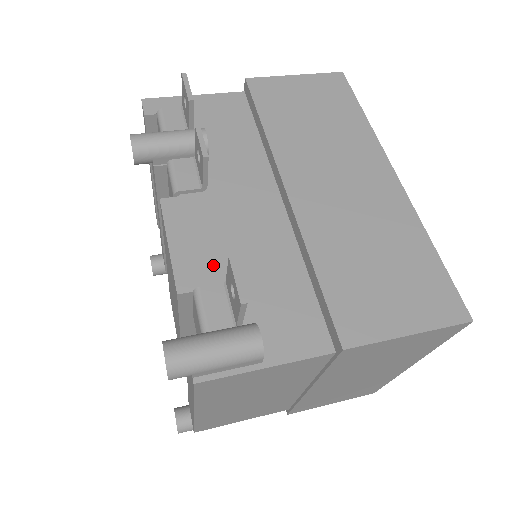
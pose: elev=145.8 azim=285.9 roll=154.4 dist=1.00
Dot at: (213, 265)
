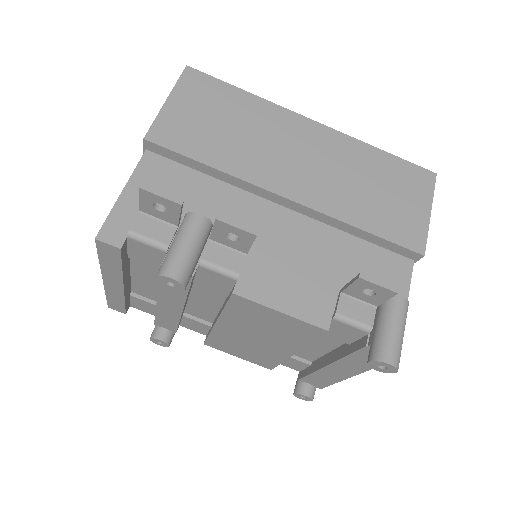
Dot at: (317, 292)
